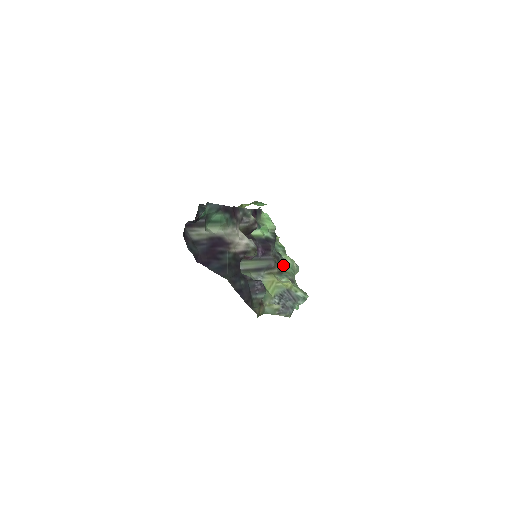
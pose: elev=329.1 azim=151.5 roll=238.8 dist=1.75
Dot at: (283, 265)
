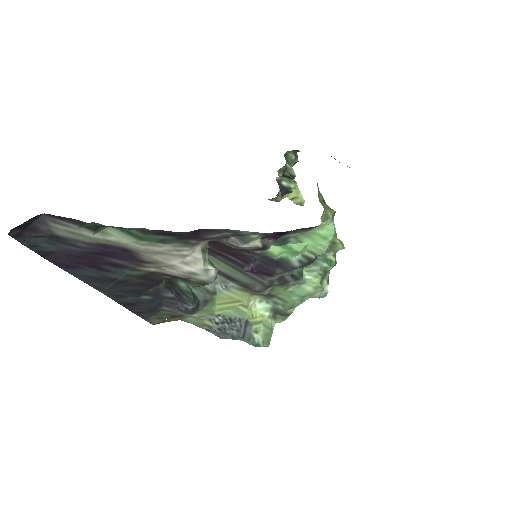
Dot at: (290, 288)
